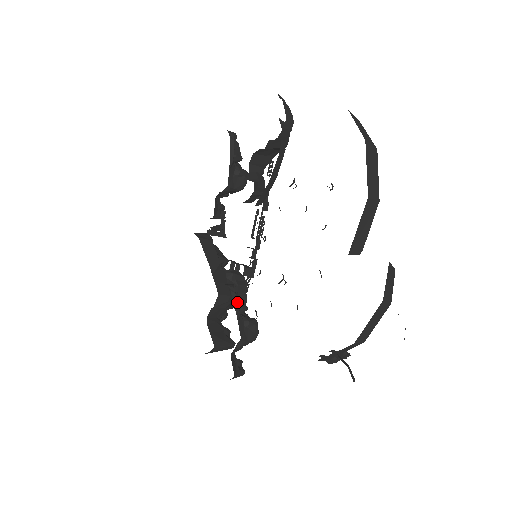
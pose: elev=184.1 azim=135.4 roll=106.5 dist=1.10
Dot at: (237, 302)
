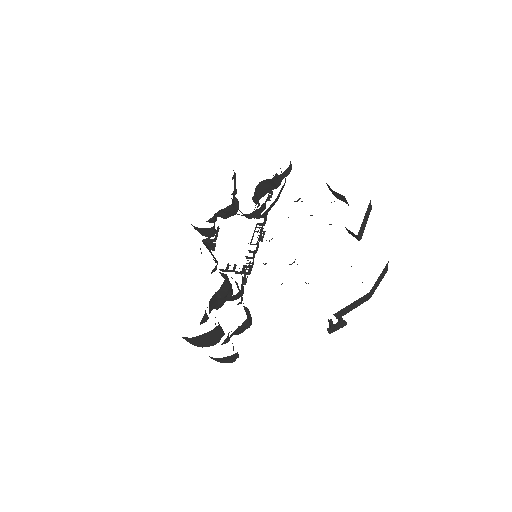
Dot at: (241, 288)
